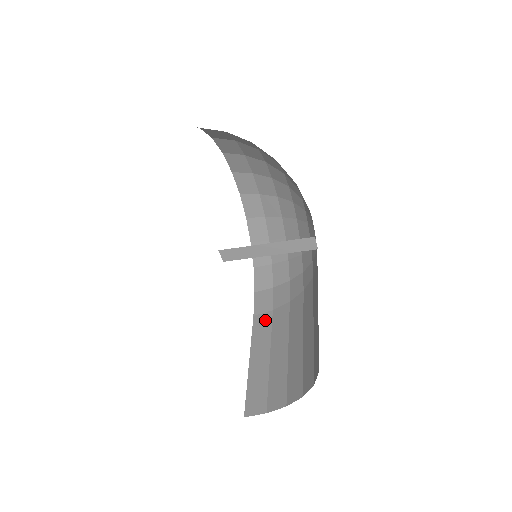
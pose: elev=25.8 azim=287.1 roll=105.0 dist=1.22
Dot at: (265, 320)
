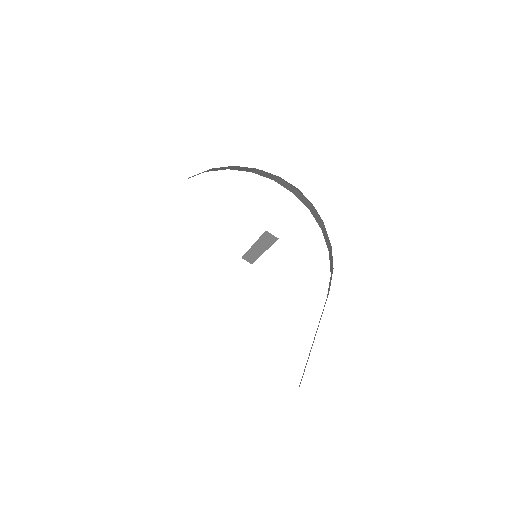
Dot at: occluded
